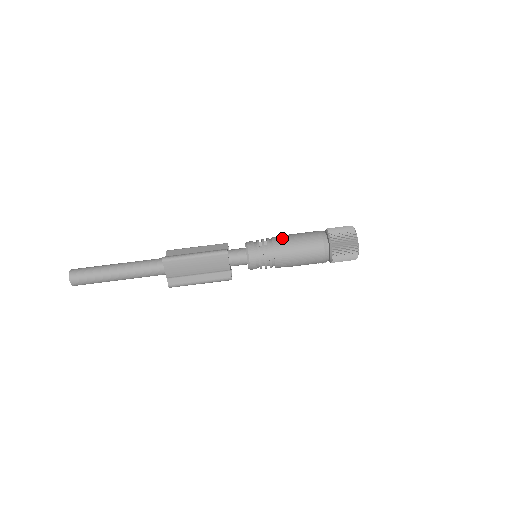
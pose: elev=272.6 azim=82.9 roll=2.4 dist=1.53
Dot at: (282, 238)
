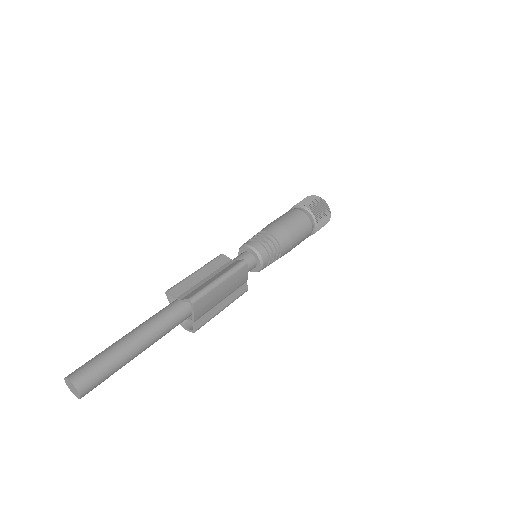
Dot at: (277, 227)
